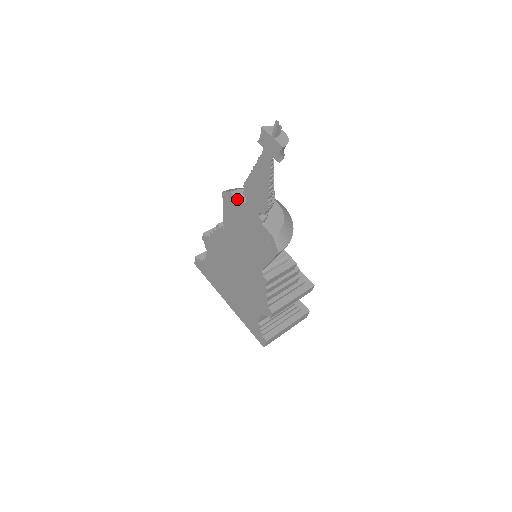
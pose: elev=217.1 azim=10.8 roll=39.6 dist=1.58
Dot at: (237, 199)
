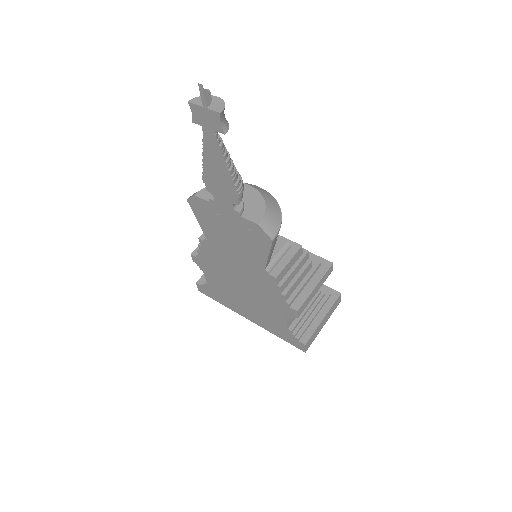
Dot at: (204, 200)
